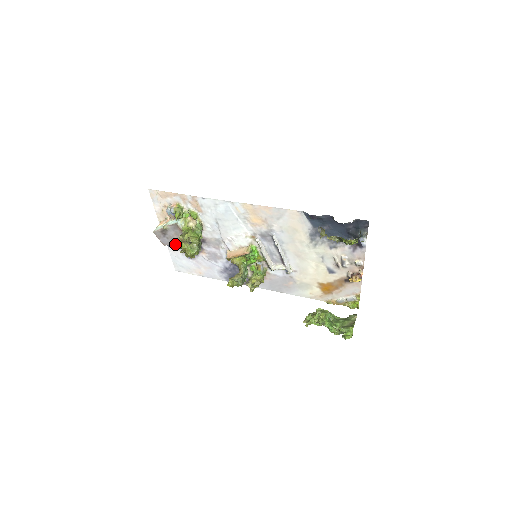
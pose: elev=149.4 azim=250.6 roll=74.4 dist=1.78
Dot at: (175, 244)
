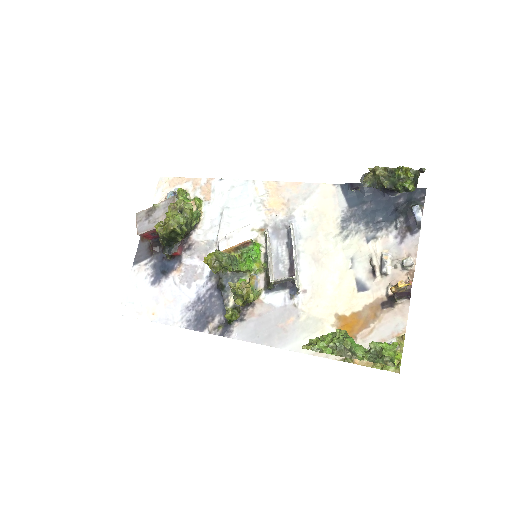
Dot at: (156, 224)
